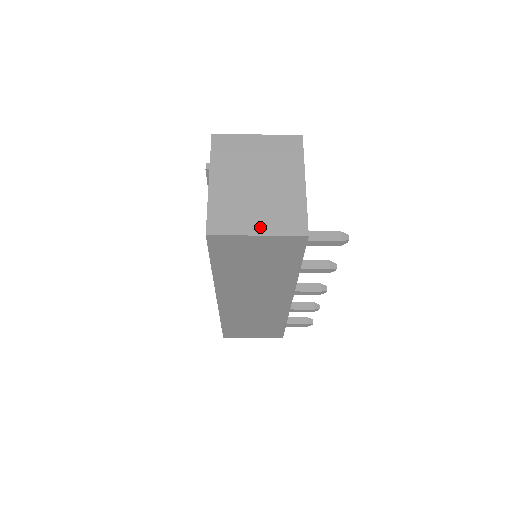
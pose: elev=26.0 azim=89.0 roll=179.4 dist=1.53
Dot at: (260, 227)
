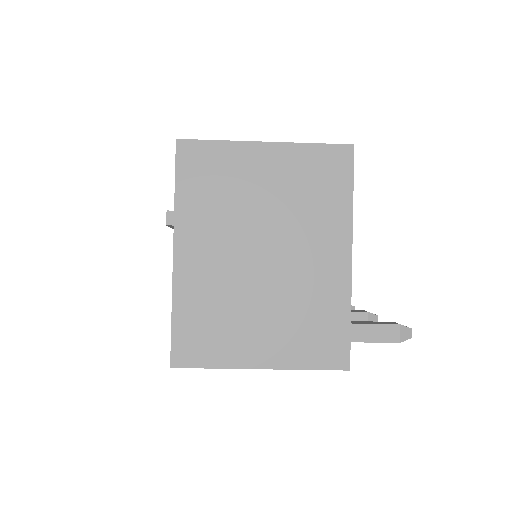
Dot at: (266, 352)
